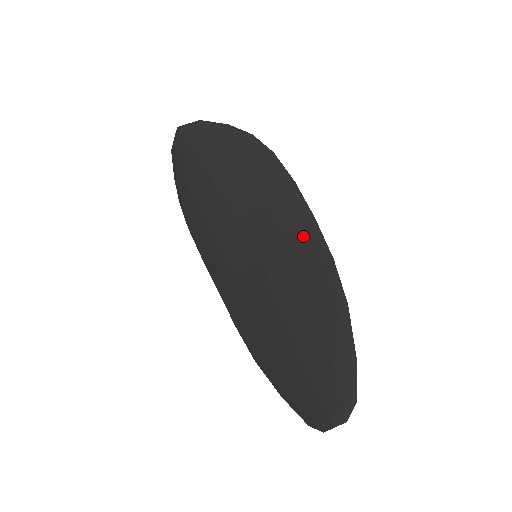
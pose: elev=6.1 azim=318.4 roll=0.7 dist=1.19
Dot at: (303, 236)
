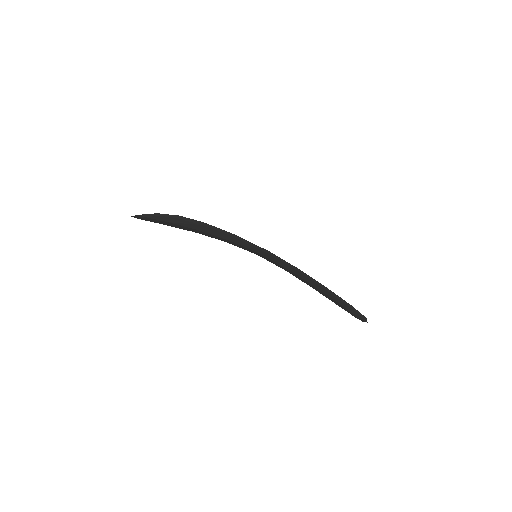
Dot at: (272, 258)
